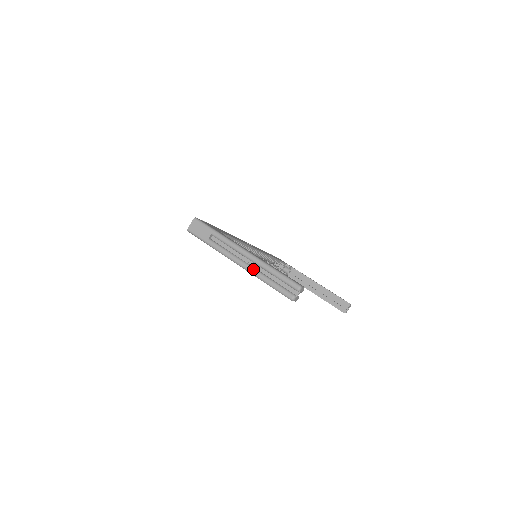
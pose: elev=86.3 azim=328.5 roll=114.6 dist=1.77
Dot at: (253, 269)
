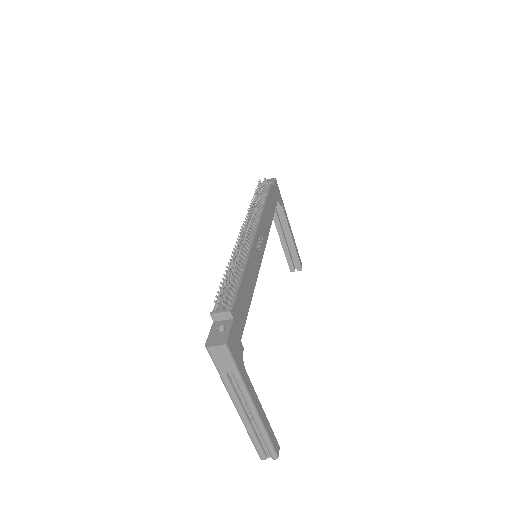
Dot at: (248, 424)
